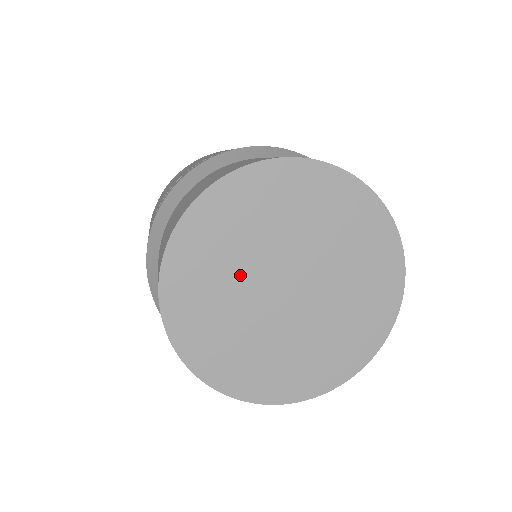
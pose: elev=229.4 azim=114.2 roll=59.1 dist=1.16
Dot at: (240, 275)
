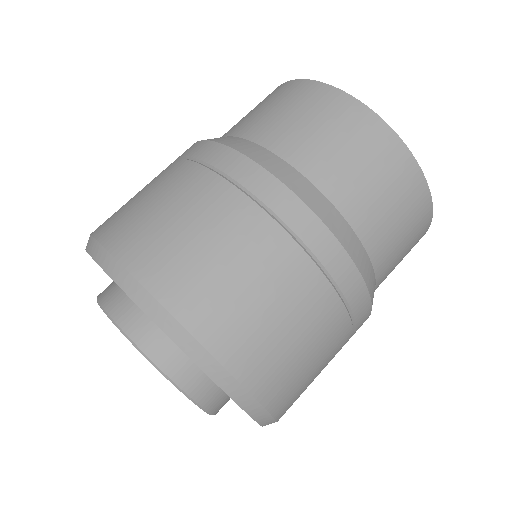
Dot at: occluded
